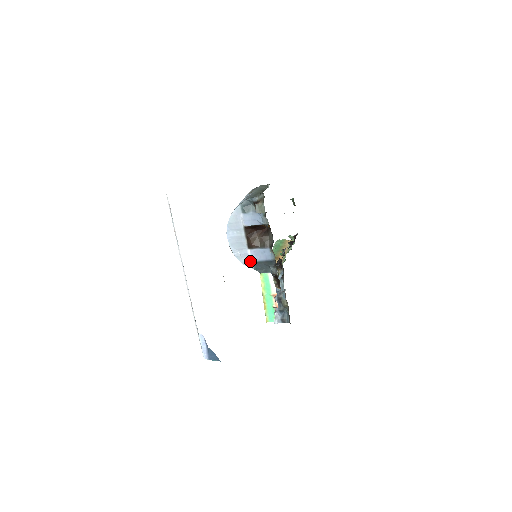
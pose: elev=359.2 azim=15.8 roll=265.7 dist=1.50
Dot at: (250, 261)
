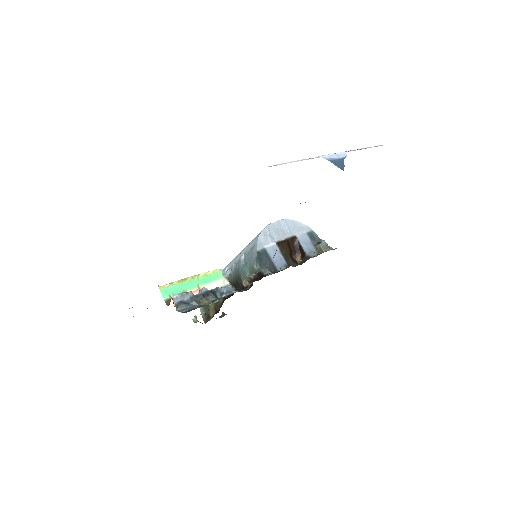
Dot at: (264, 246)
